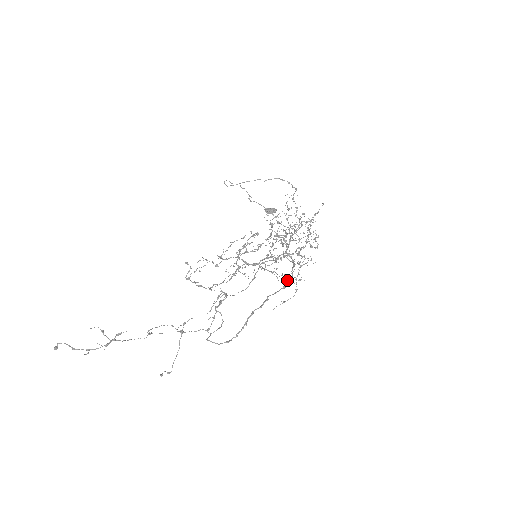
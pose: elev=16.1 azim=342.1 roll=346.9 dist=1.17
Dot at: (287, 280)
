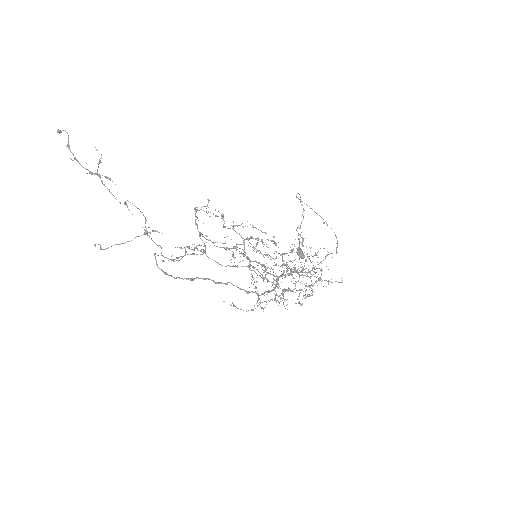
Dot at: occluded
